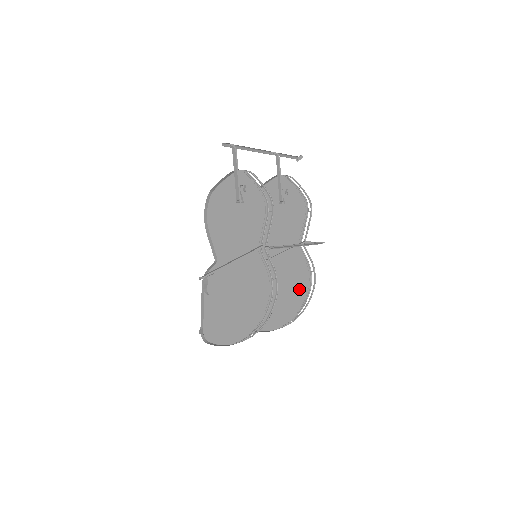
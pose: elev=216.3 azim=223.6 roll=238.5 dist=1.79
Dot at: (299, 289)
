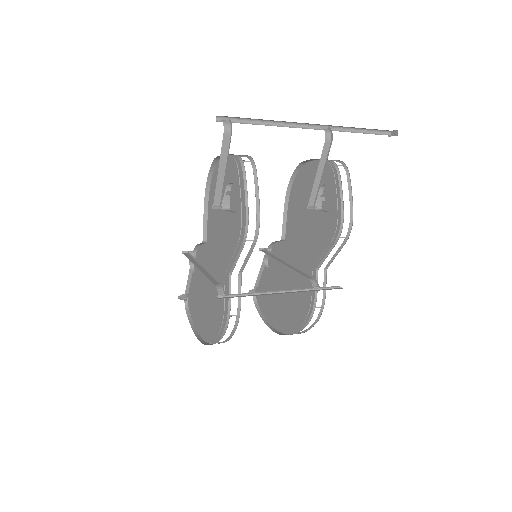
Dot at: (299, 313)
